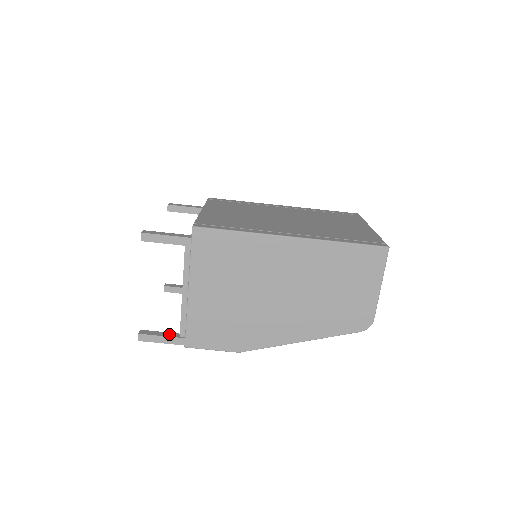
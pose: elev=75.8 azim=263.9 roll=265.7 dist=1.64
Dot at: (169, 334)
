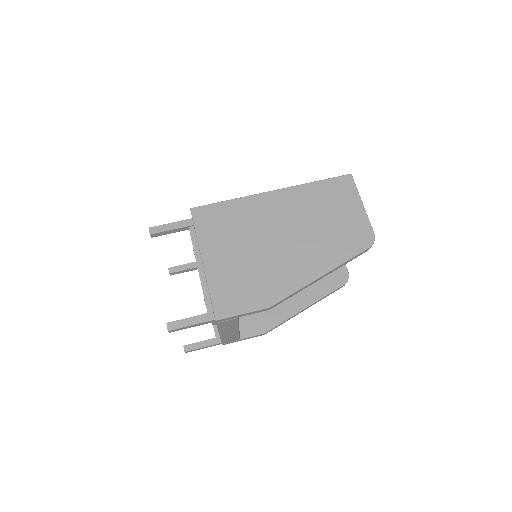
Dot at: (197, 316)
